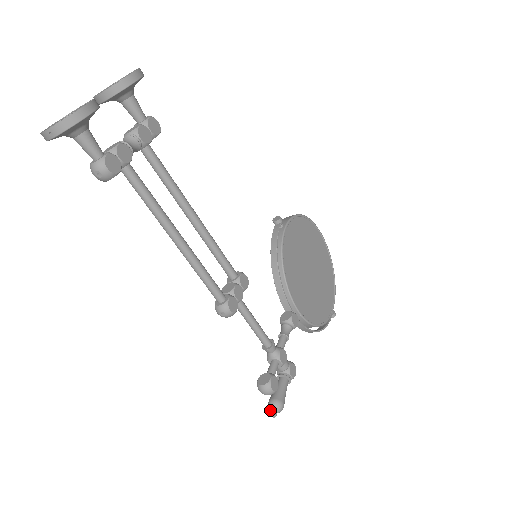
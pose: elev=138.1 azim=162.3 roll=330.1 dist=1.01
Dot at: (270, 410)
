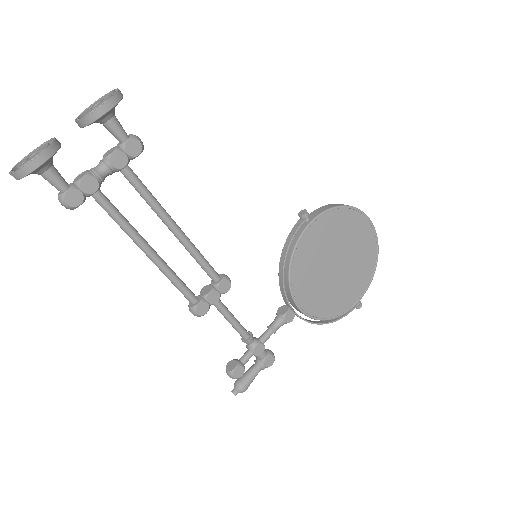
Dot at: occluded
